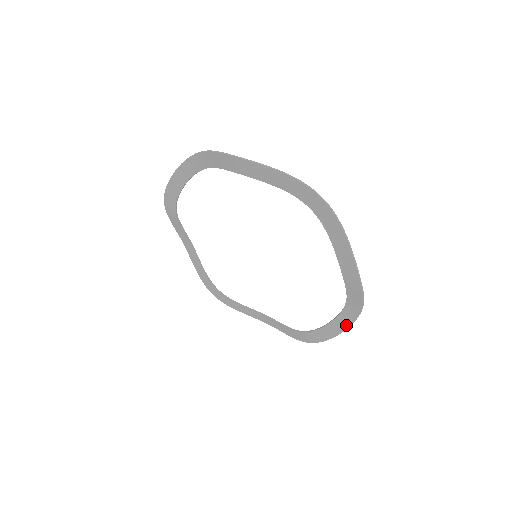
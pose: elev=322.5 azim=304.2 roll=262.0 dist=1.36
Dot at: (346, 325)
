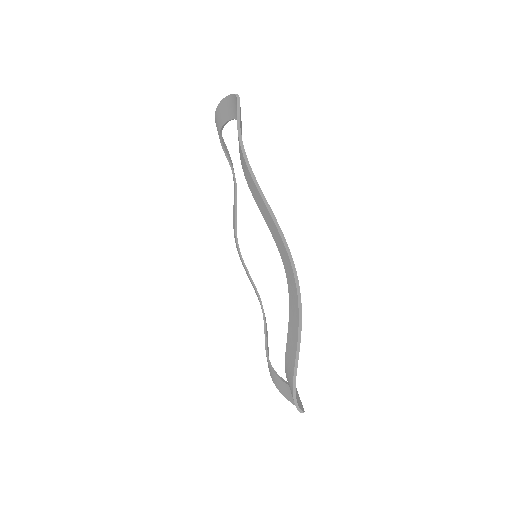
Dot at: (296, 310)
